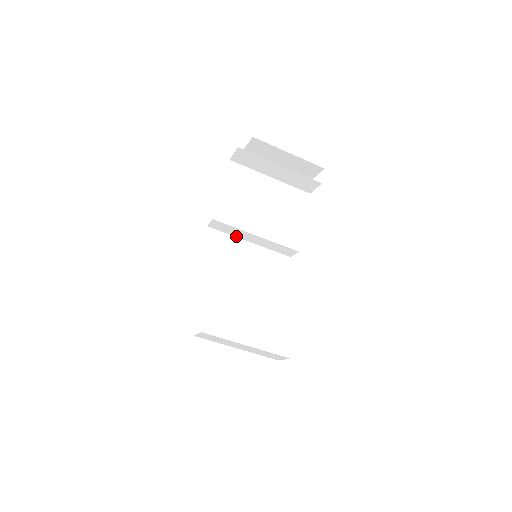
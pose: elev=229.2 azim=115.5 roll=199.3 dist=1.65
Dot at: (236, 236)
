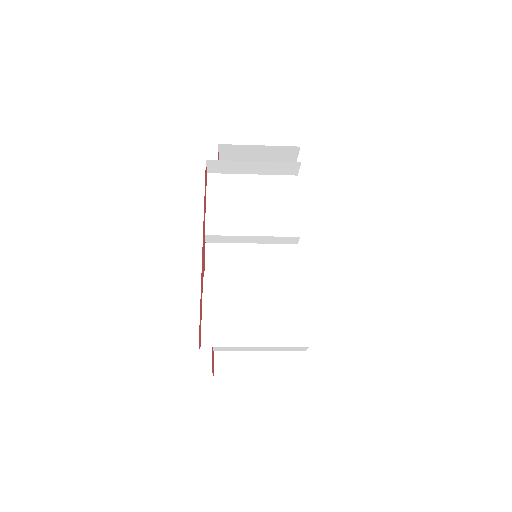
Dot at: (236, 242)
